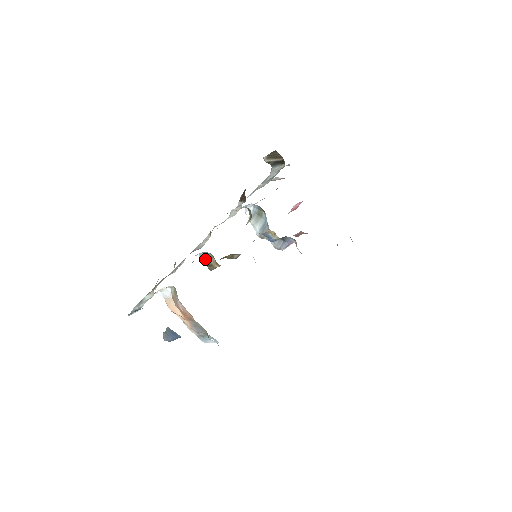
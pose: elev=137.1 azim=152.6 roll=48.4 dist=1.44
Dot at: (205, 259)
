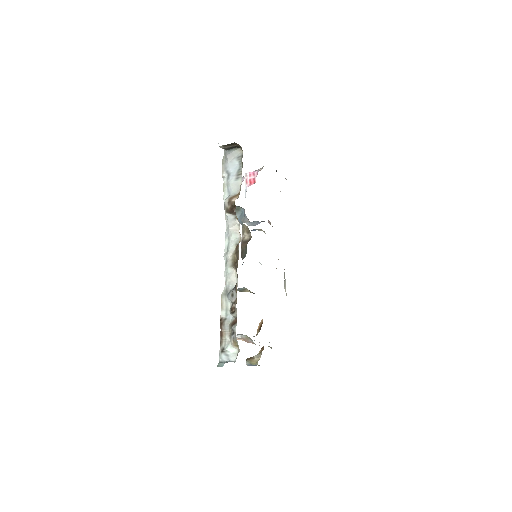
Dot at: (238, 289)
